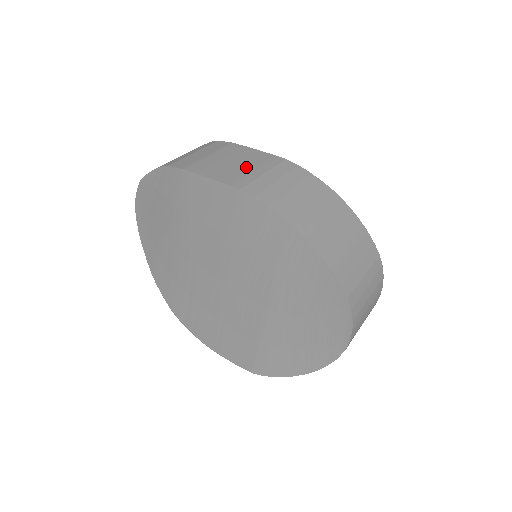
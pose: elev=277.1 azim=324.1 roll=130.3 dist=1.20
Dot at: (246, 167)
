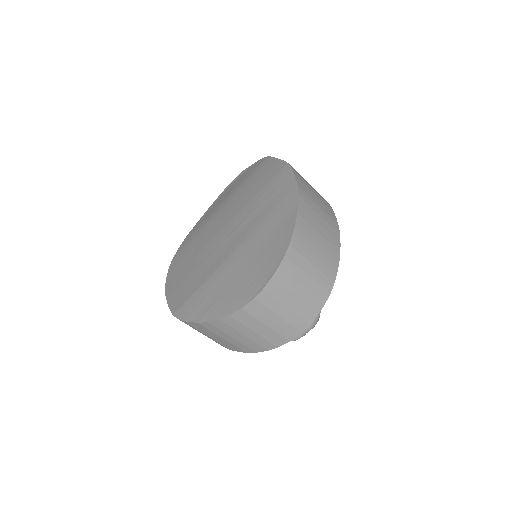
Dot at: occluded
